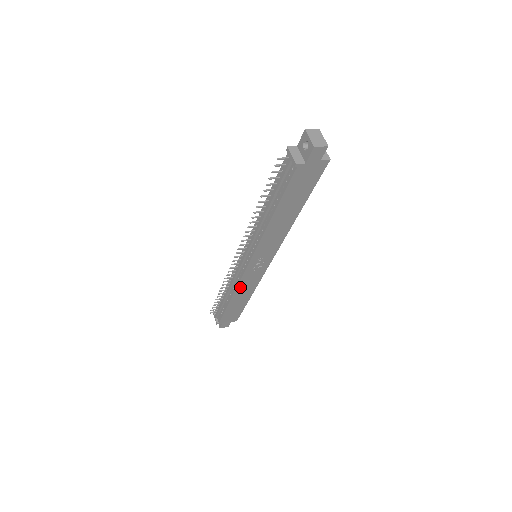
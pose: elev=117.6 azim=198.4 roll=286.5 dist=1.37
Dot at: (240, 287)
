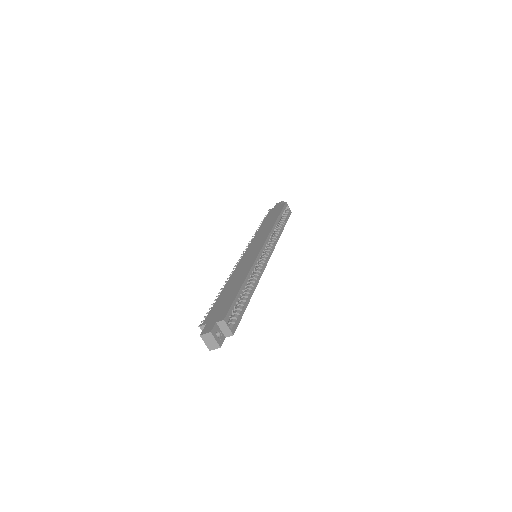
Dot at: occluded
